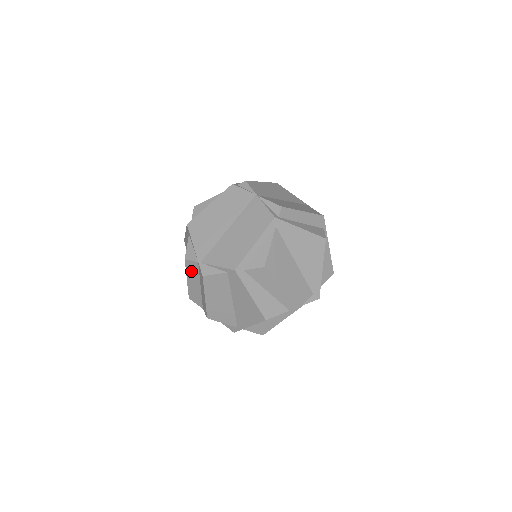
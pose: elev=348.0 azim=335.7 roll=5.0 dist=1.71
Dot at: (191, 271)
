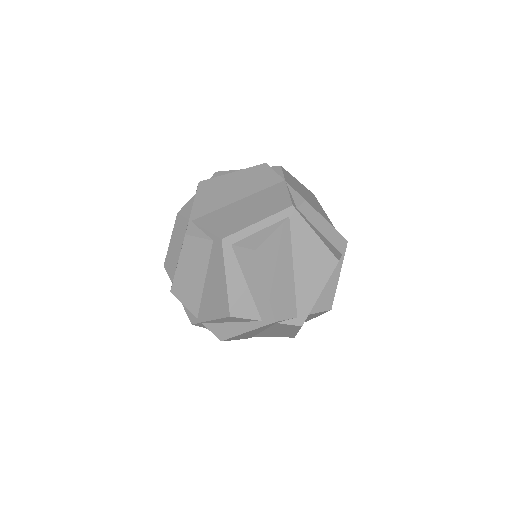
Dot at: (178, 230)
